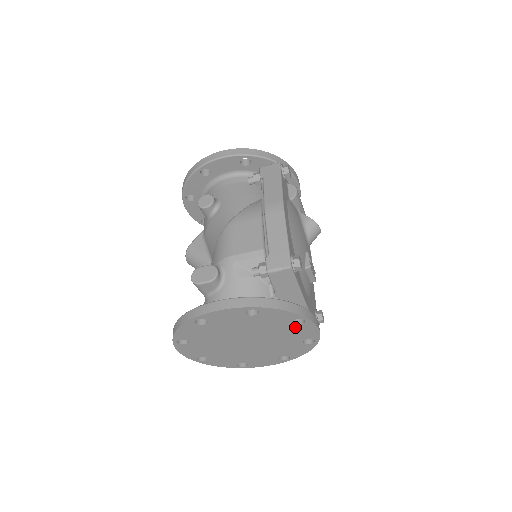
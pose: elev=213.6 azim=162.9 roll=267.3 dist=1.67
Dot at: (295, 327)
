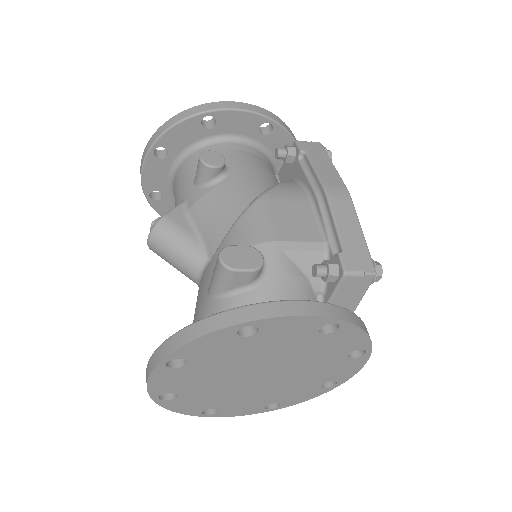
Dot at: (343, 361)
